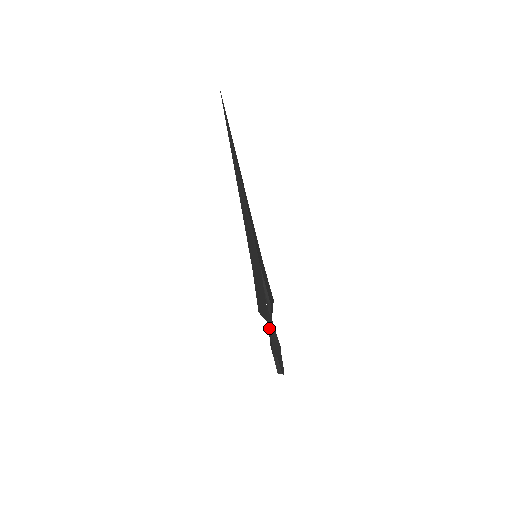
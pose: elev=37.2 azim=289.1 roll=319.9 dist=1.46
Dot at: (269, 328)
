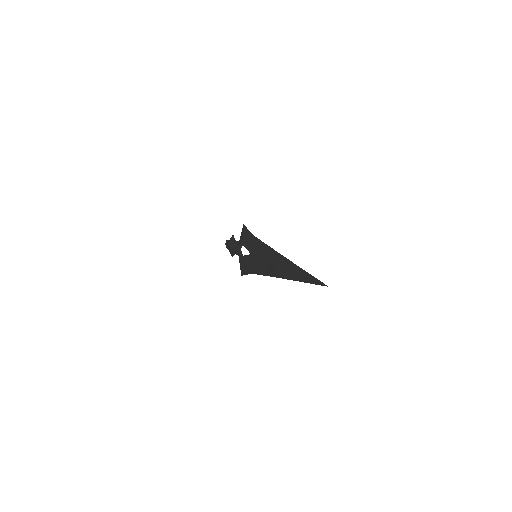
Dot at: occluded
